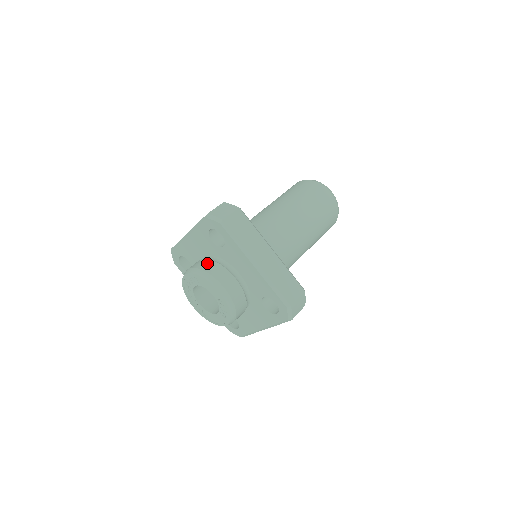
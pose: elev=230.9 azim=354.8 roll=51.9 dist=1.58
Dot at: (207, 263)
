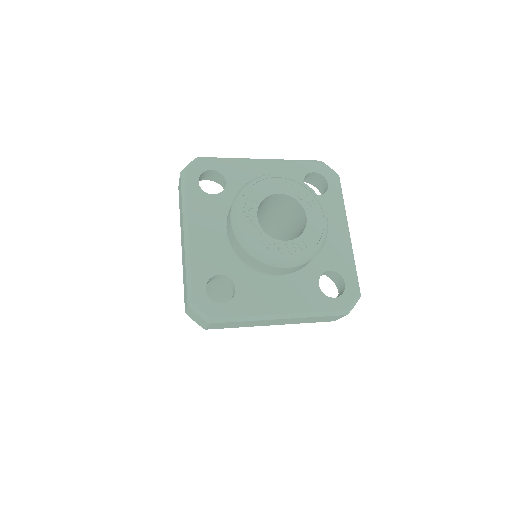
Dot at: occluded
